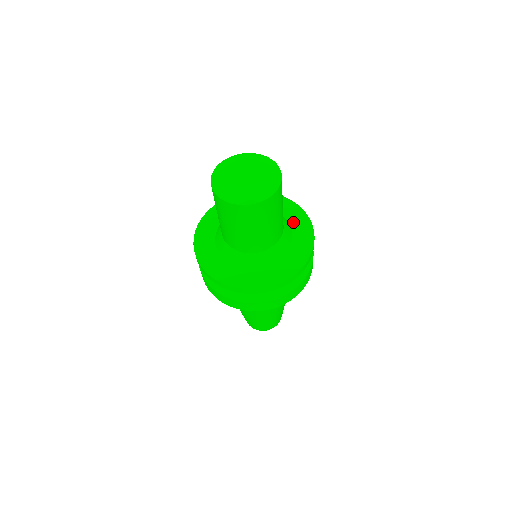
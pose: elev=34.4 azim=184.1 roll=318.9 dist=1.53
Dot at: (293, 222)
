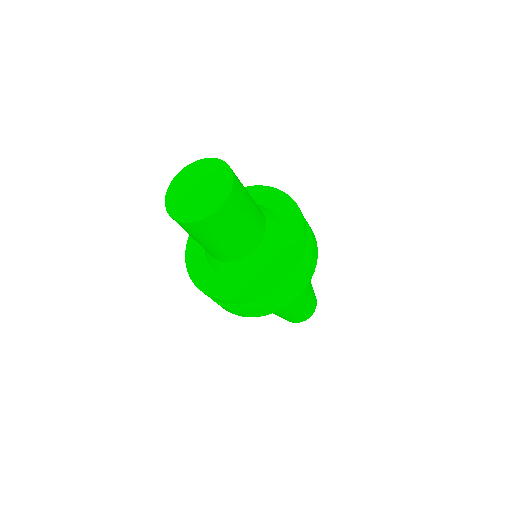
Dot at: (280, 253)
